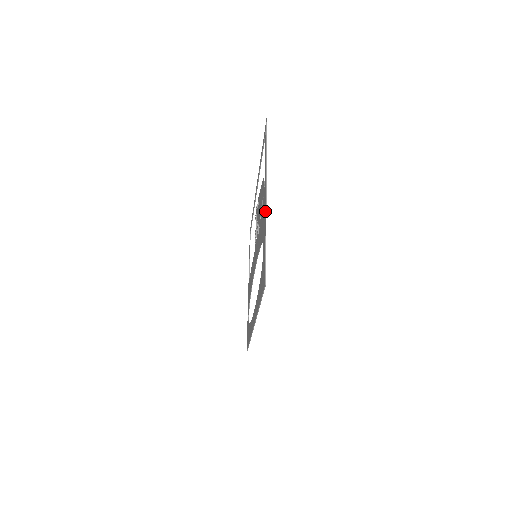
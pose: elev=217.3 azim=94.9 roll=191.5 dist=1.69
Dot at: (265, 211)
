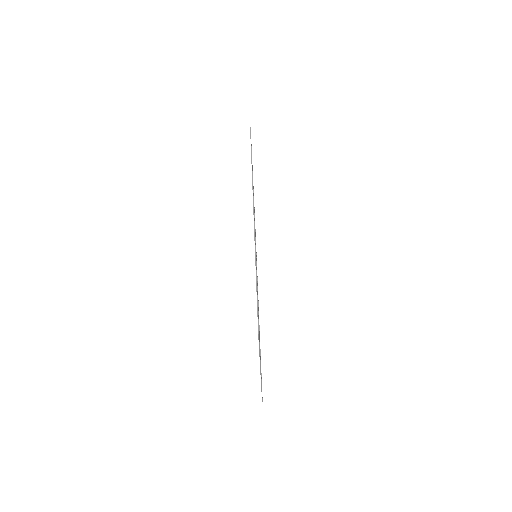
Dot at: occluded
